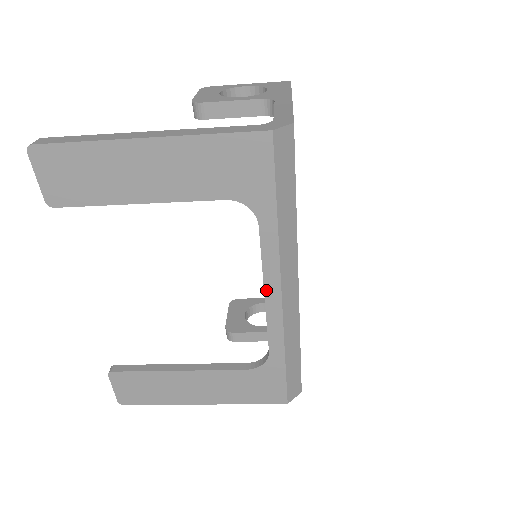
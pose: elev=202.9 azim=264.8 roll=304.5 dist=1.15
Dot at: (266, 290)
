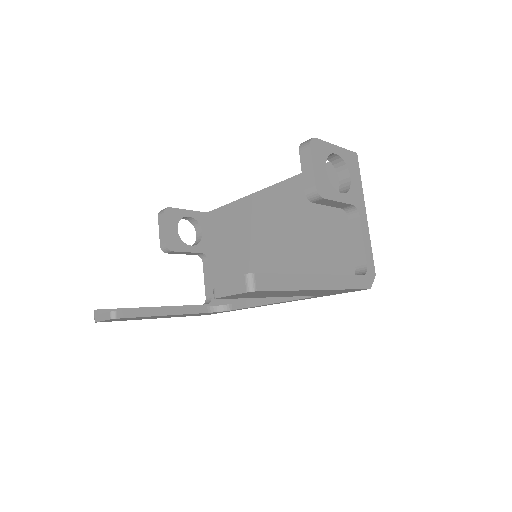
Dot at: occluded
